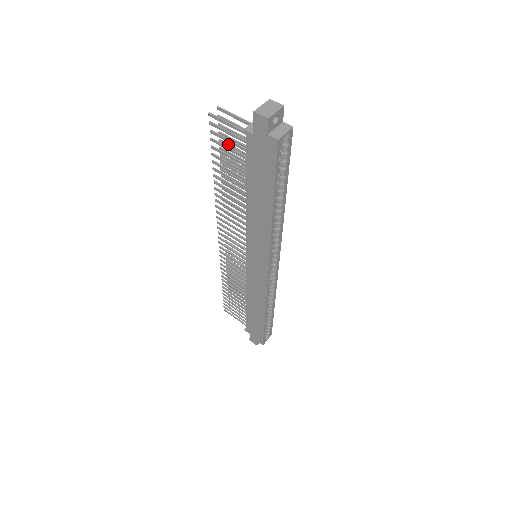
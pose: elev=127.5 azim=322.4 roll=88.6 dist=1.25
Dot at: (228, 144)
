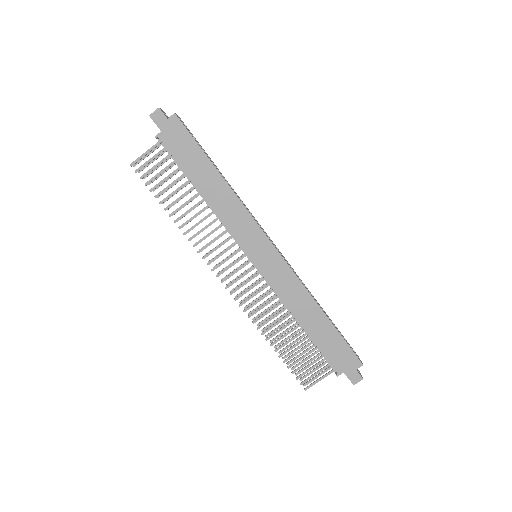
Dot at: occluded
